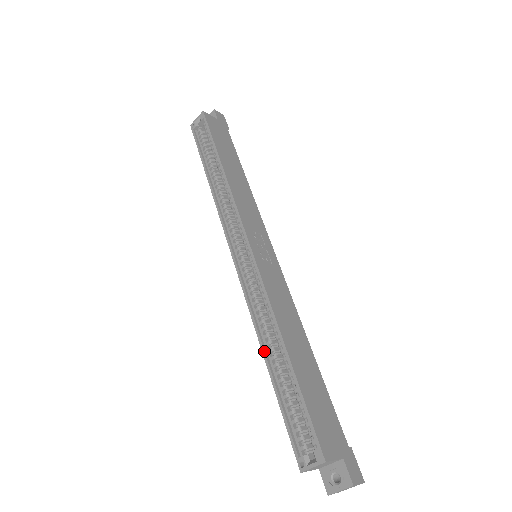
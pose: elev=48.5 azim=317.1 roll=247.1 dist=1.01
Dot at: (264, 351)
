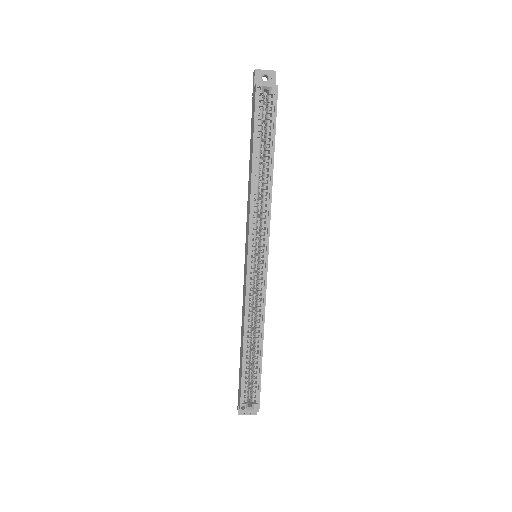
Dot at: (245, 339)
